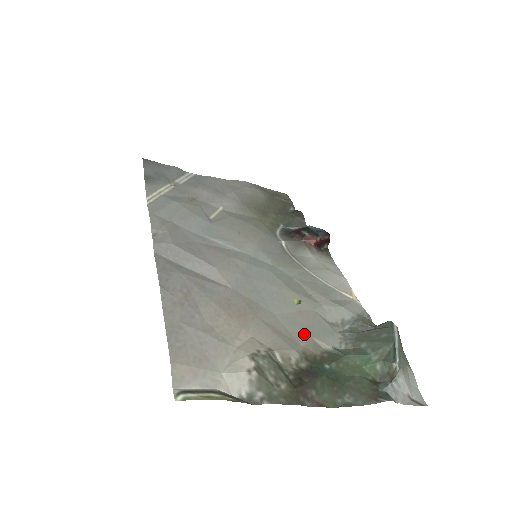
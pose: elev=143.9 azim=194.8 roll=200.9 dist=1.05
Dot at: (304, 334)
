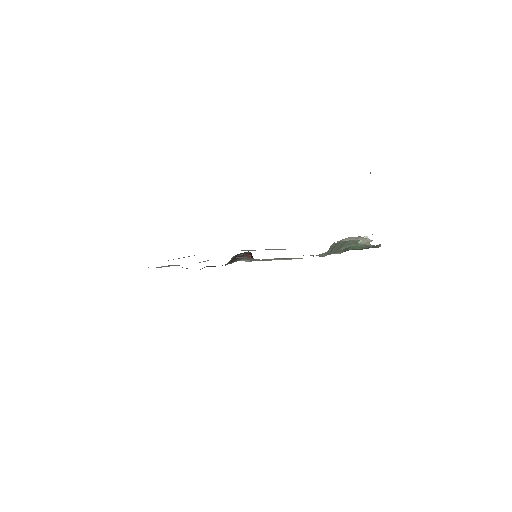
Dot at: occluded
